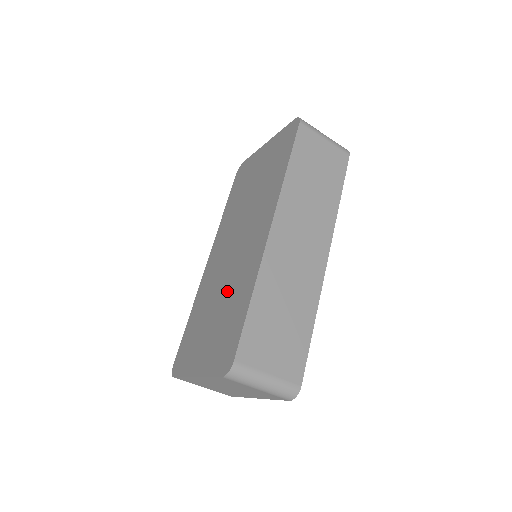
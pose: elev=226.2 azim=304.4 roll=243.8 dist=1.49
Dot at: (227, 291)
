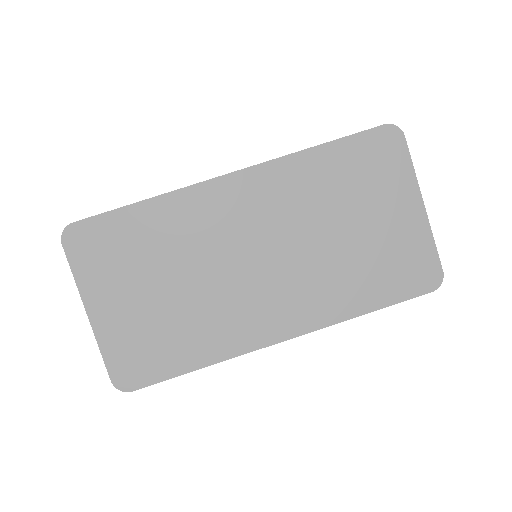
Dot at: (197, 299)
